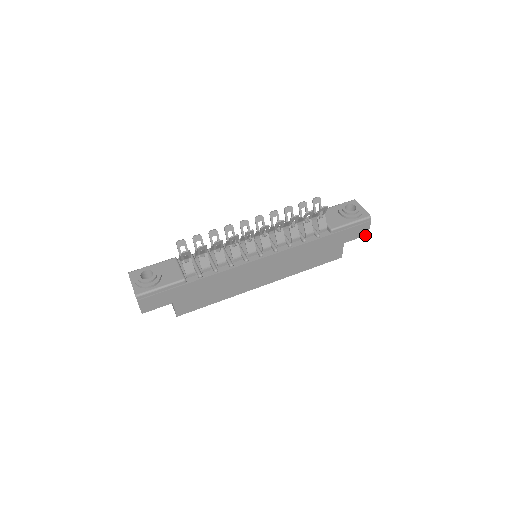
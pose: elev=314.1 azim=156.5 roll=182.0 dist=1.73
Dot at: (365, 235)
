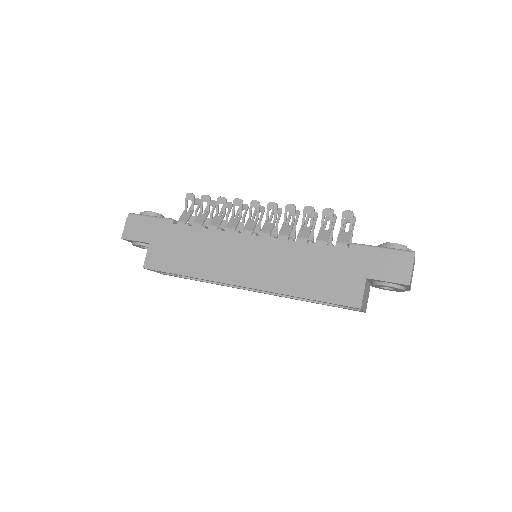
Dot at: (404, 284)
